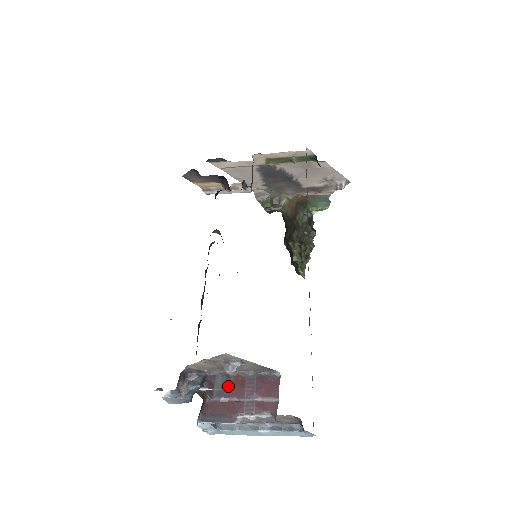
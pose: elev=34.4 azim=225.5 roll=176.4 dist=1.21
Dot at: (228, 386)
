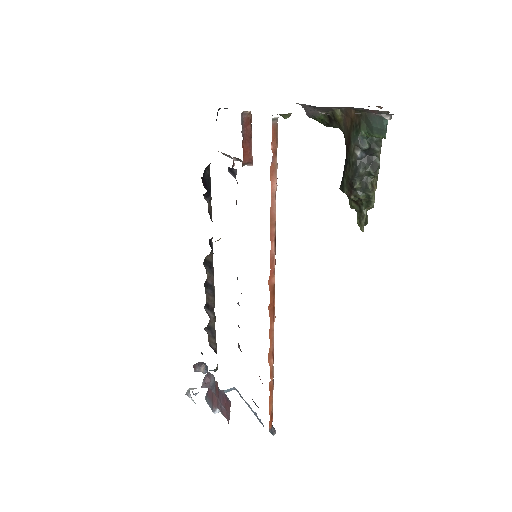
Dot at: (215, 386)
